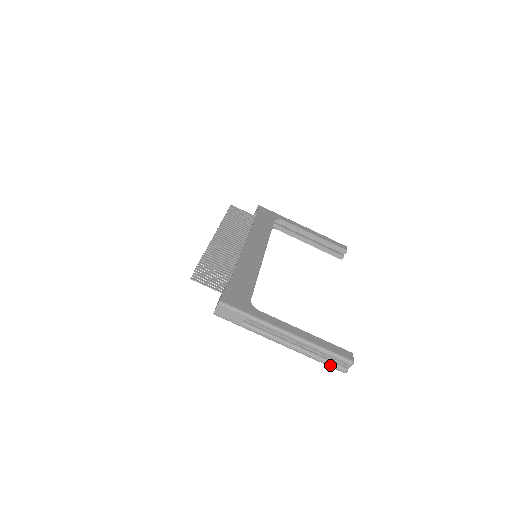
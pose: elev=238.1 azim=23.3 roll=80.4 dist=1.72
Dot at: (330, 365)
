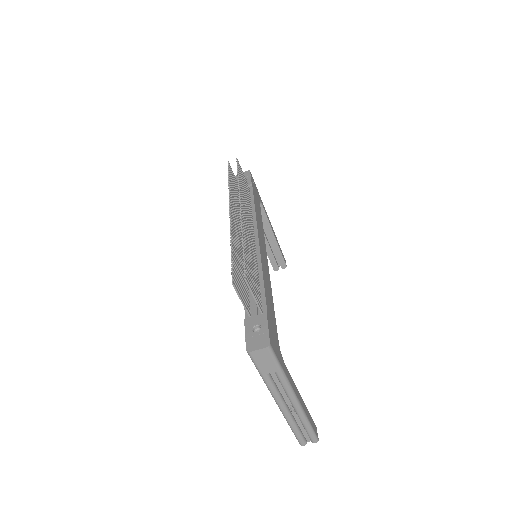
Dot at: (299, 437)
